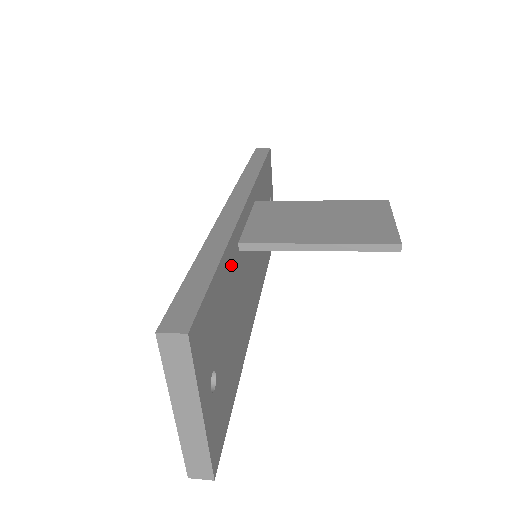
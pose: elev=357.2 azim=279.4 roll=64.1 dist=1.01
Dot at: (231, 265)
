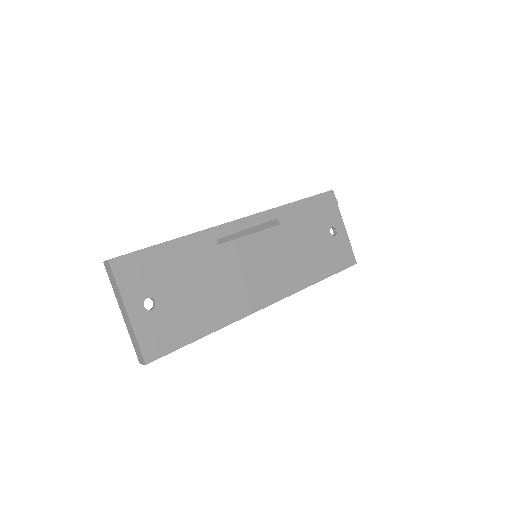
Dot at: (198, 249)
